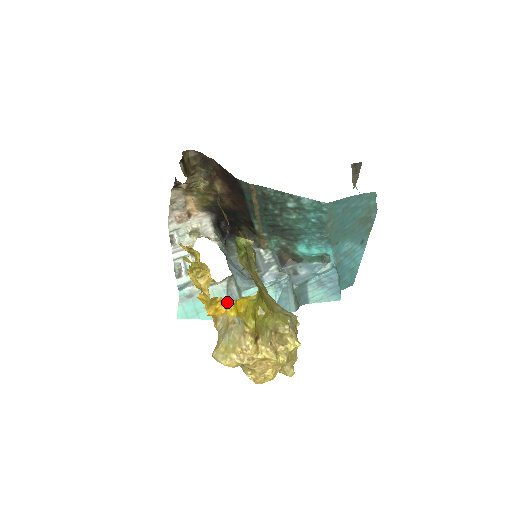
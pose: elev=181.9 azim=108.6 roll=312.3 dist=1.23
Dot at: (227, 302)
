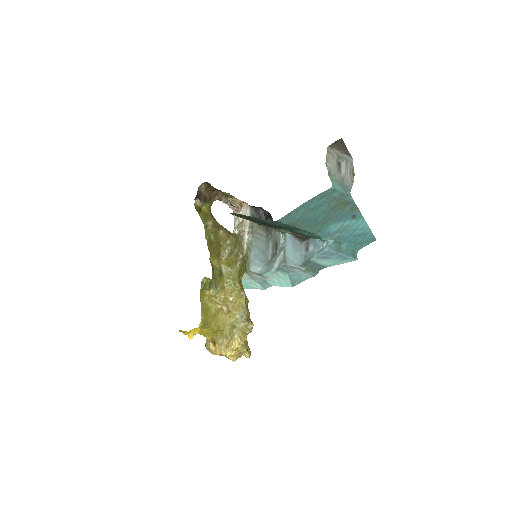
Dot at: occluded
